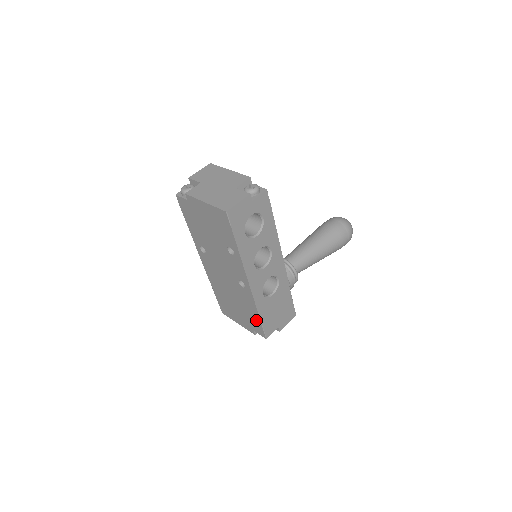
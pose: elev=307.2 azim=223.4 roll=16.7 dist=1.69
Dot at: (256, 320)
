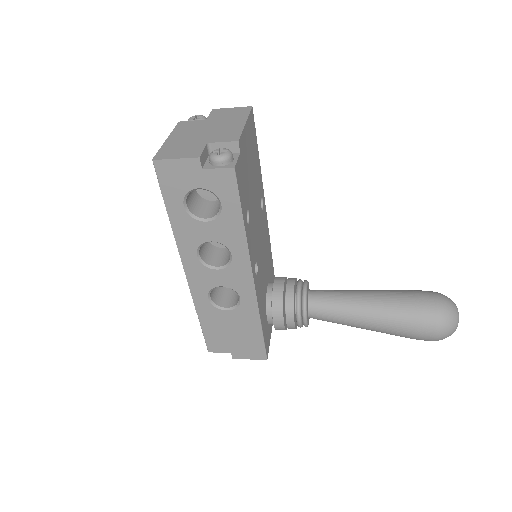
Dot at: occluded
